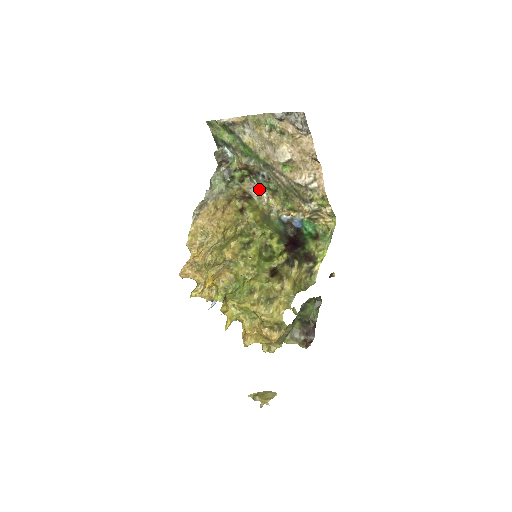
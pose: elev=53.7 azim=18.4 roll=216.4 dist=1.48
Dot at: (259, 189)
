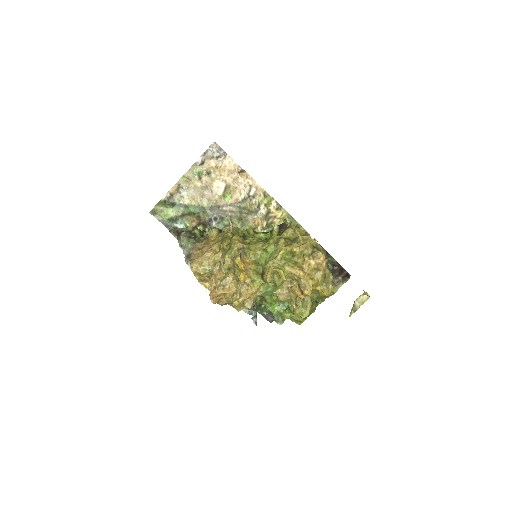
Dot at: occluded
